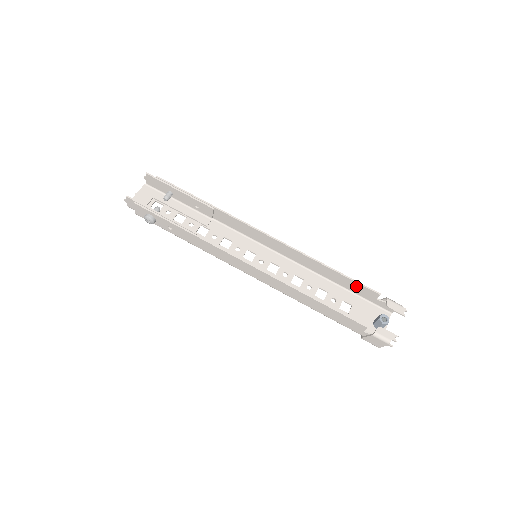
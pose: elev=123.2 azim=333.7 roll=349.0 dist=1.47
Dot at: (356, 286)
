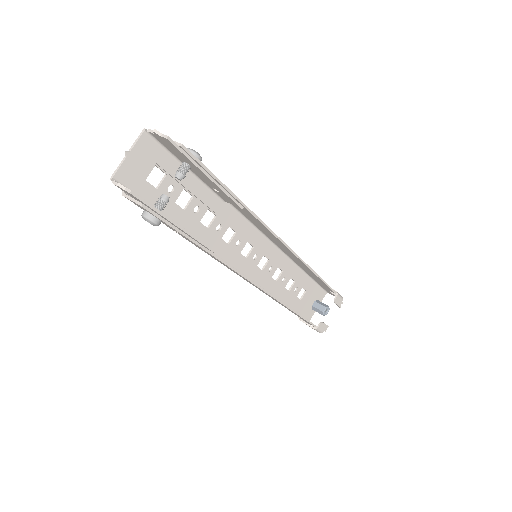
Dot at: (322, 283)
